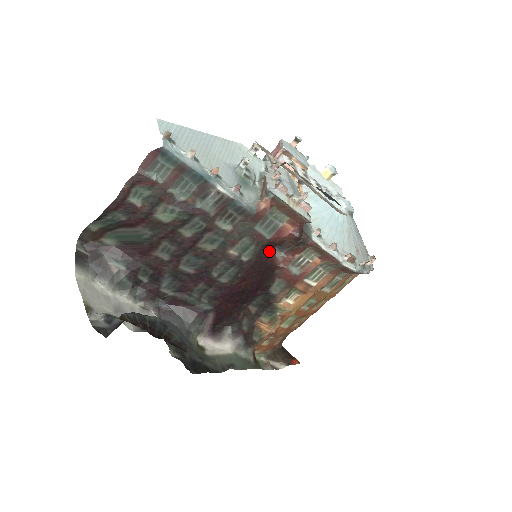
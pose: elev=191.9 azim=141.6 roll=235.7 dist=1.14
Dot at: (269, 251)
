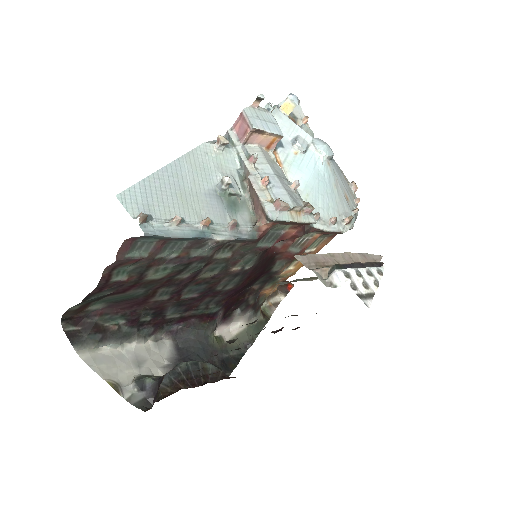
Dot at: occluded
